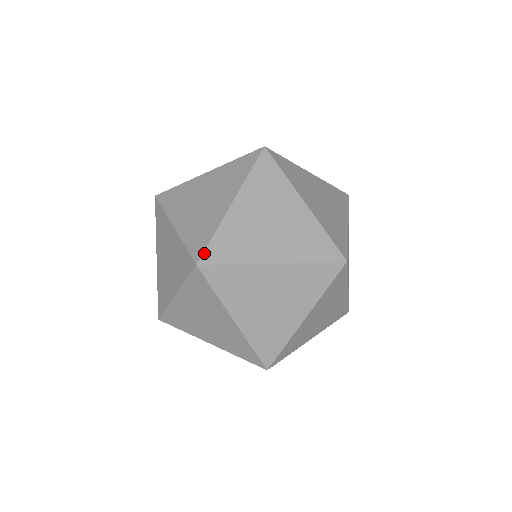
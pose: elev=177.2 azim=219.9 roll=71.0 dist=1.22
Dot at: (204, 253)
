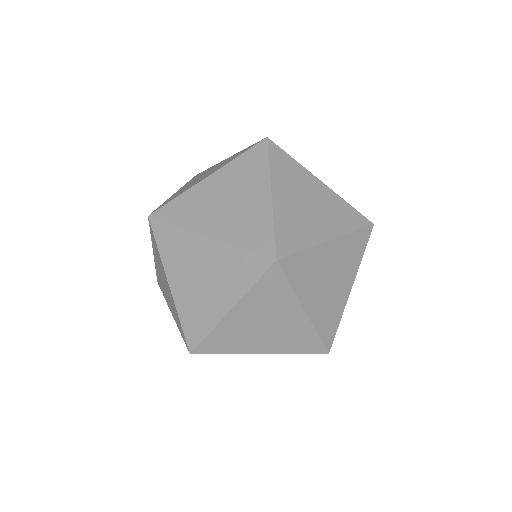
Dot at: occluded
